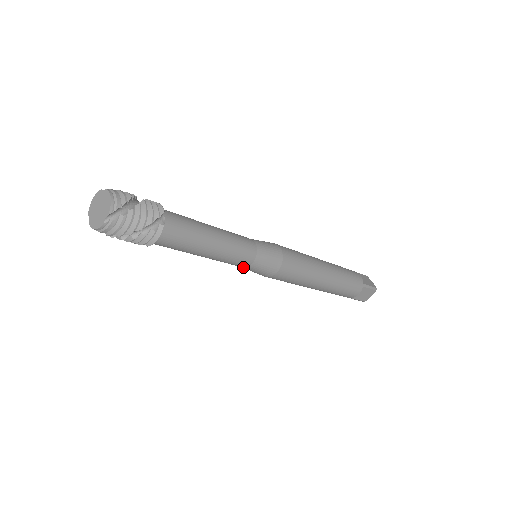
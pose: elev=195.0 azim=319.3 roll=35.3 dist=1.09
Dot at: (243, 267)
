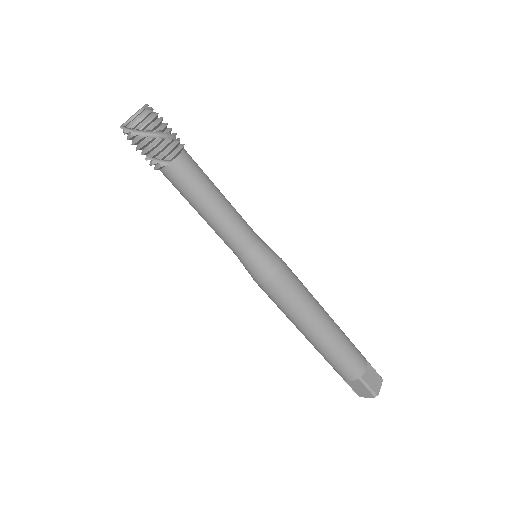
Dot at: (248, 251)
